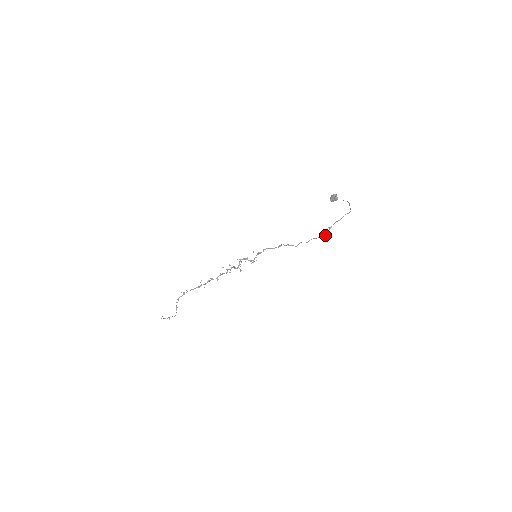
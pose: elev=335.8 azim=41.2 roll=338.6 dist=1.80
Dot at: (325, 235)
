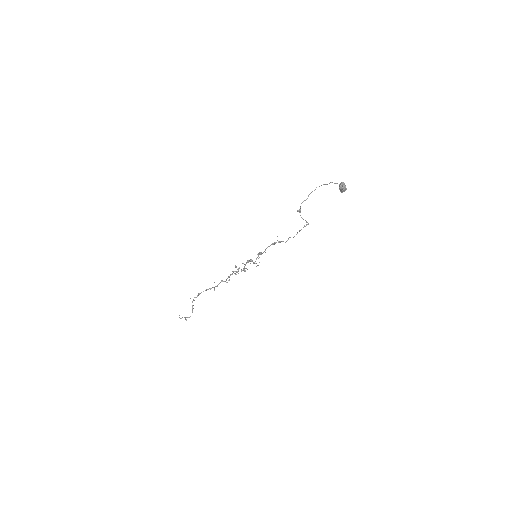
Dot at: occluded
